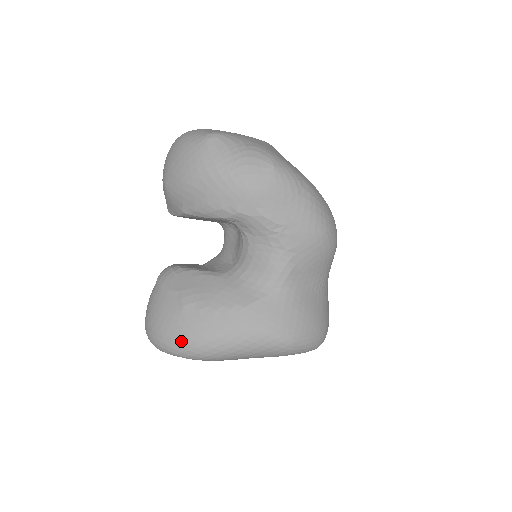
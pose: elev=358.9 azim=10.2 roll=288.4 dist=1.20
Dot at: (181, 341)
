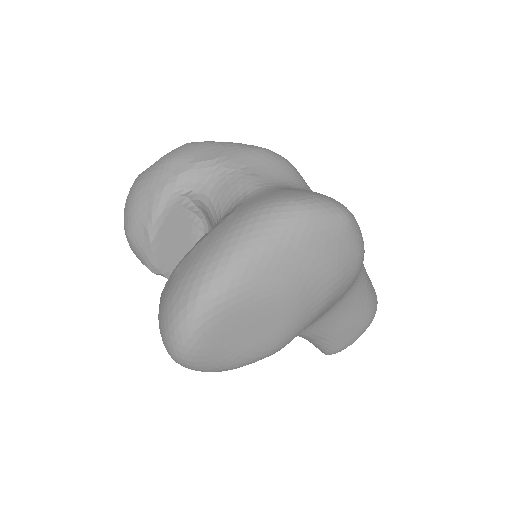
Dot at: (188, 286)
